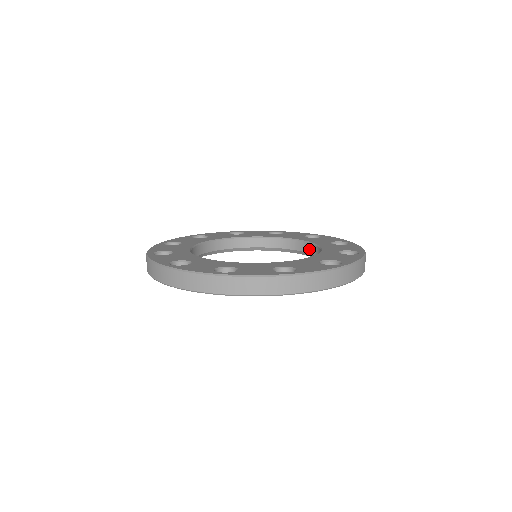
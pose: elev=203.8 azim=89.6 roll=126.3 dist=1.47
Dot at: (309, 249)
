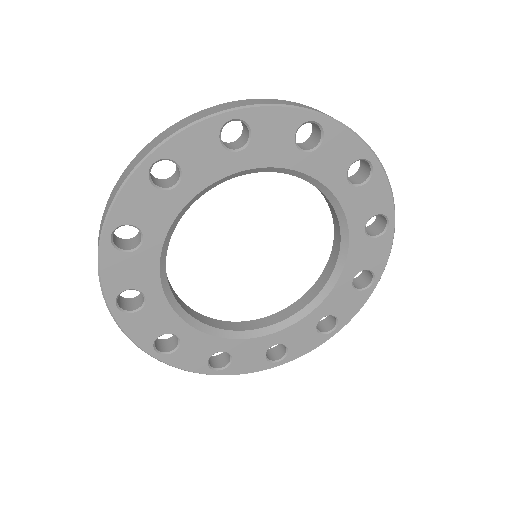
Dot at: (332, 209)
